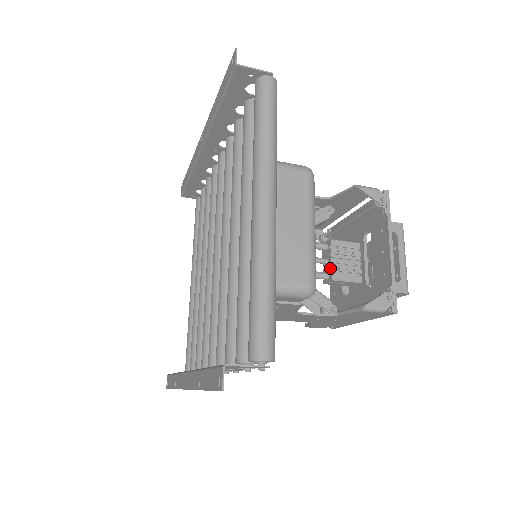
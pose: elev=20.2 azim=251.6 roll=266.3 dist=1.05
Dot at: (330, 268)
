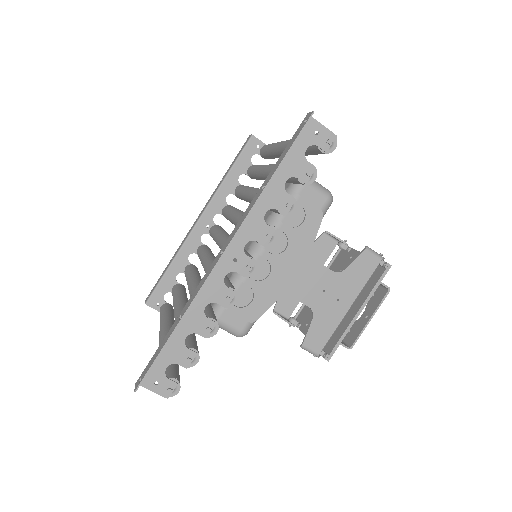
Dot at: occluded
